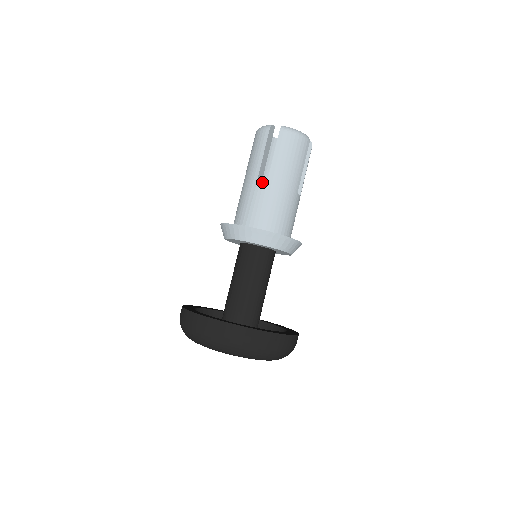
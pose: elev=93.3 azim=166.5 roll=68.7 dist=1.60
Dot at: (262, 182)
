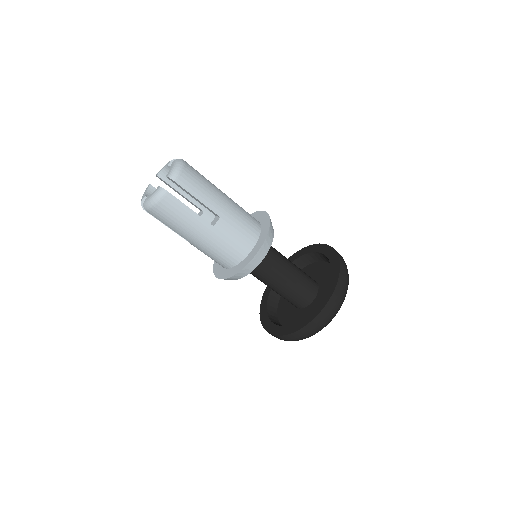
Dot at: (217, 222)
